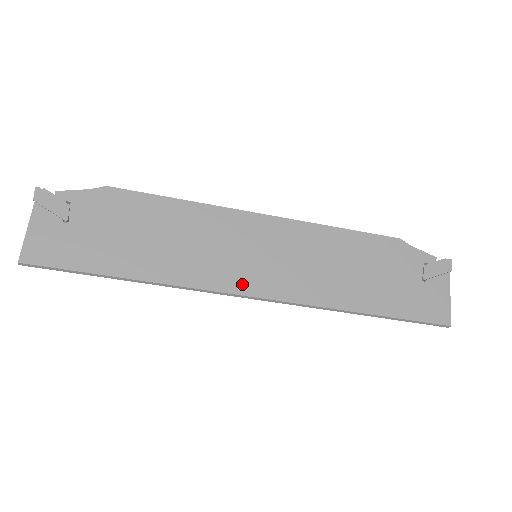
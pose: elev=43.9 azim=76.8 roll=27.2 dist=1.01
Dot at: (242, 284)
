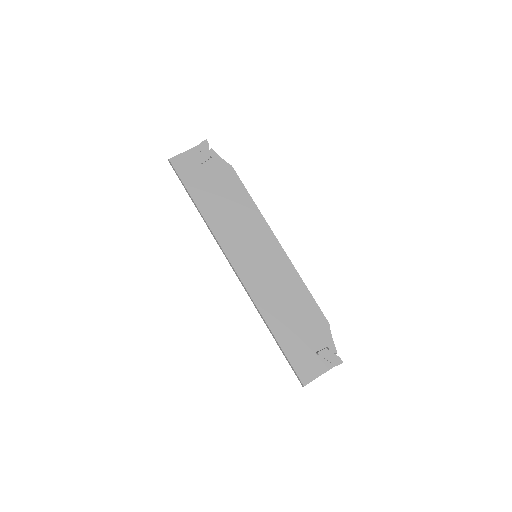
Dot at: (236, 259)
